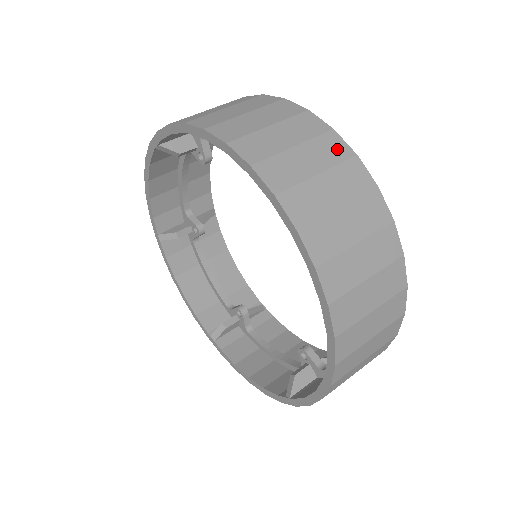
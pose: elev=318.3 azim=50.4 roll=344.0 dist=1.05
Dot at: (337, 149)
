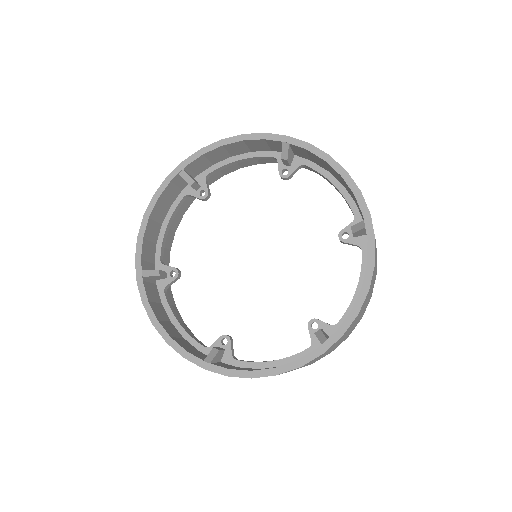
Dot at: occluded
